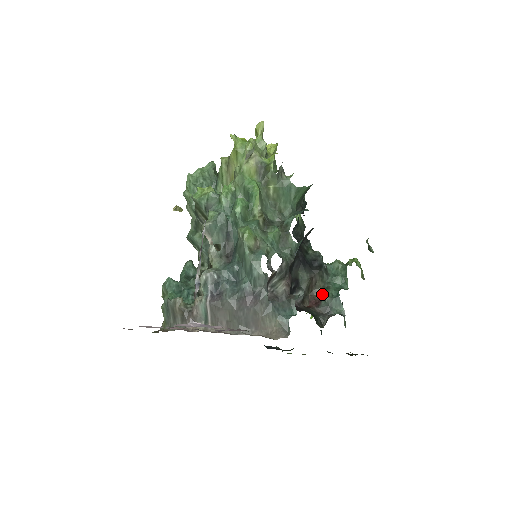
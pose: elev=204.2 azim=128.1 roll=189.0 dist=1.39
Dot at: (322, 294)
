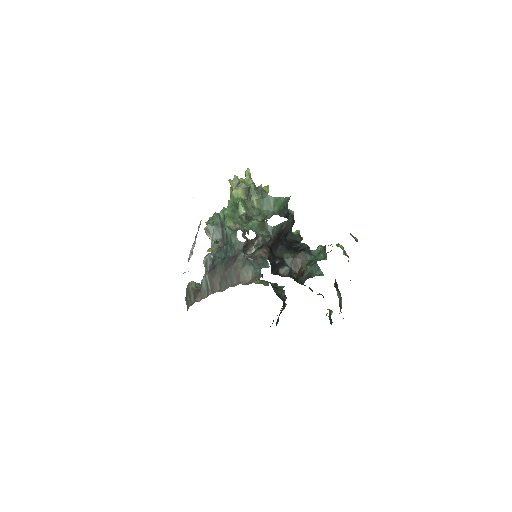
Dot at: occluded
